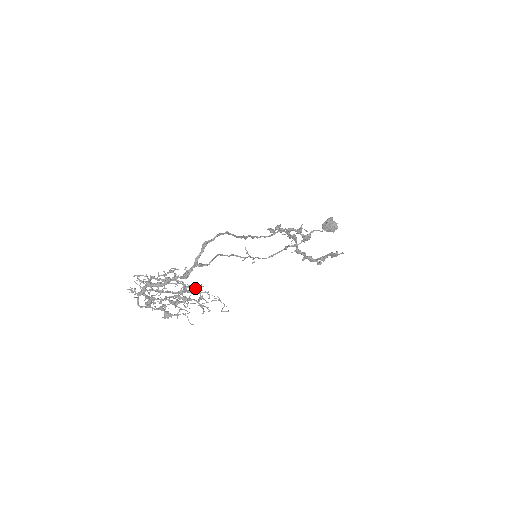
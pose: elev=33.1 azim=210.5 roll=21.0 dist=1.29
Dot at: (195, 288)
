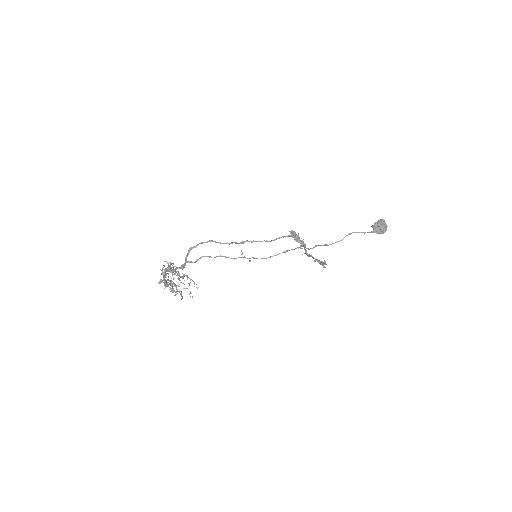
Dot at: occluded
